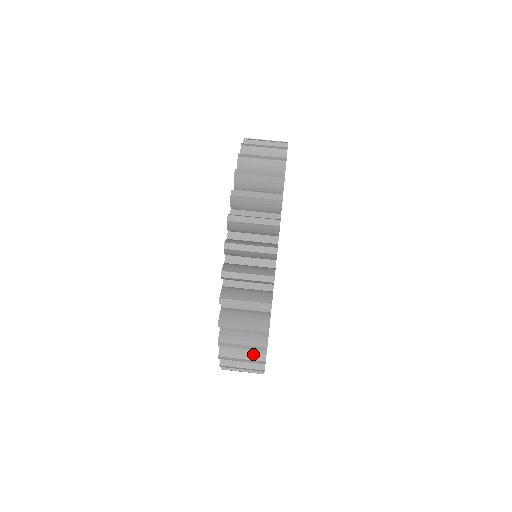
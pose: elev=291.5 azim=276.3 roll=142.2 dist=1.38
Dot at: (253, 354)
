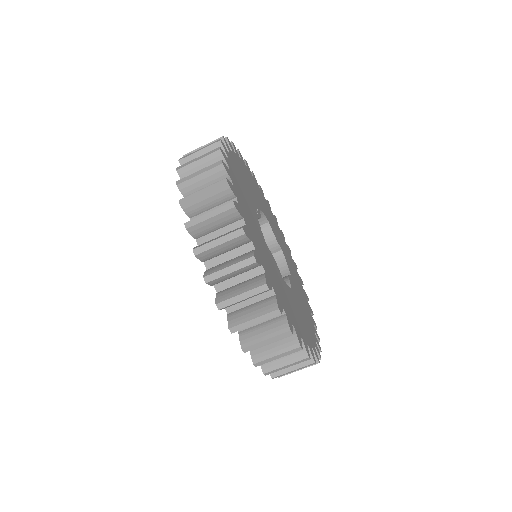
Dot at: occluded
